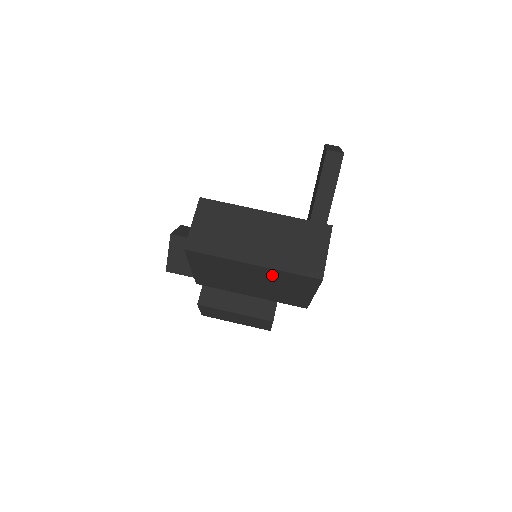
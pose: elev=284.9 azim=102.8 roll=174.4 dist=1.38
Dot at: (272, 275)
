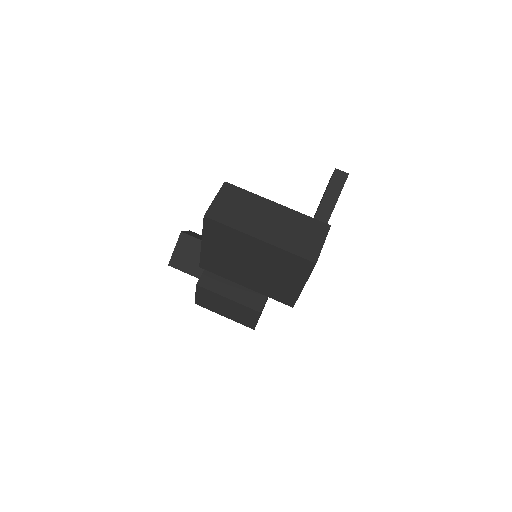
Dot at: (273, 255)
